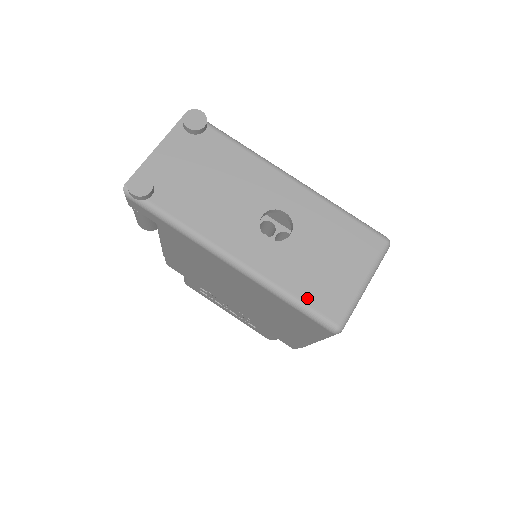
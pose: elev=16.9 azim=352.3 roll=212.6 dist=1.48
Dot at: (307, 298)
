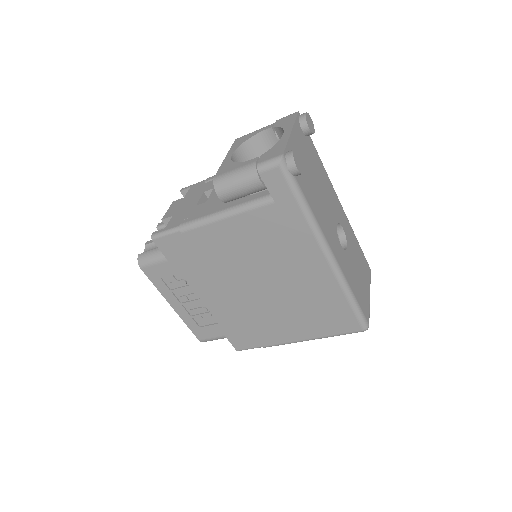
Dot at: (359, 300)
